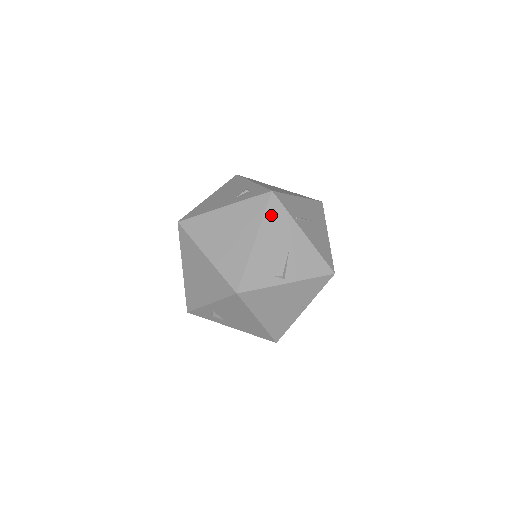
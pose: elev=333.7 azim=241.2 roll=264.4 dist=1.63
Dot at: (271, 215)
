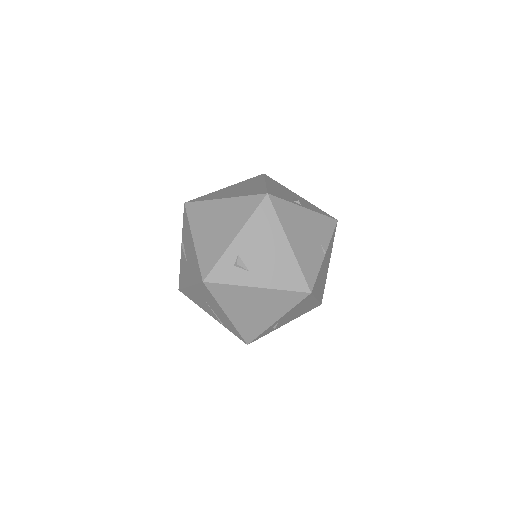
Dot at: (270, 180)
